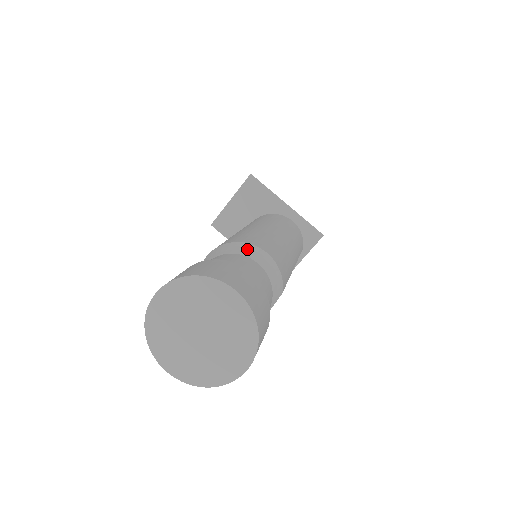
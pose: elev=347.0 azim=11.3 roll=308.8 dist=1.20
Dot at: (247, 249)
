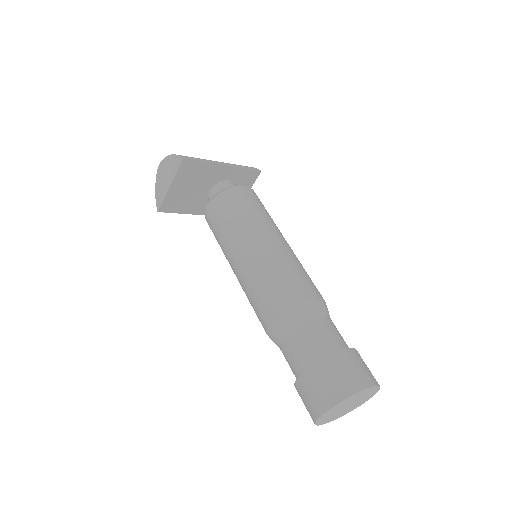
Dot at: (308, 310)
